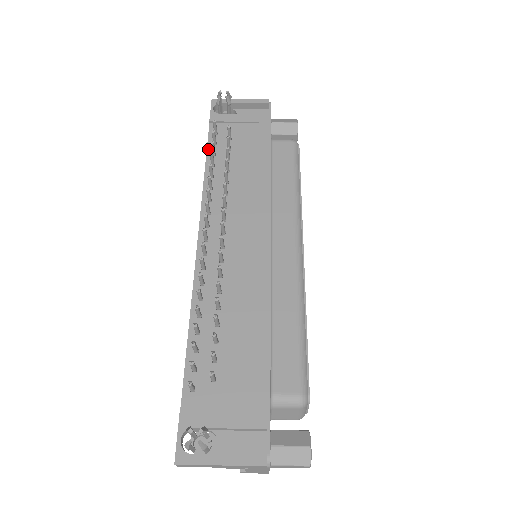
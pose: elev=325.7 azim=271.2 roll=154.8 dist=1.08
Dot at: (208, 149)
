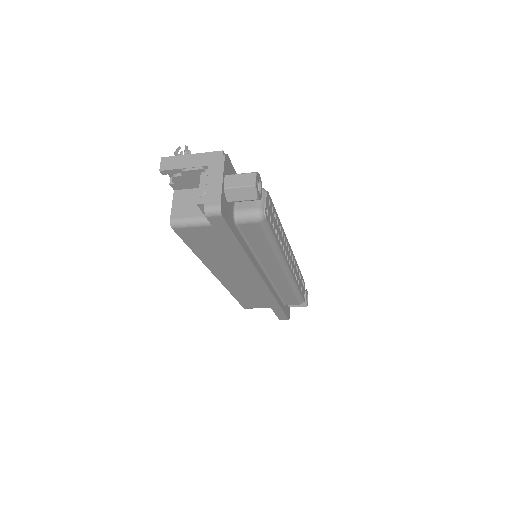
Dot at: occluded
